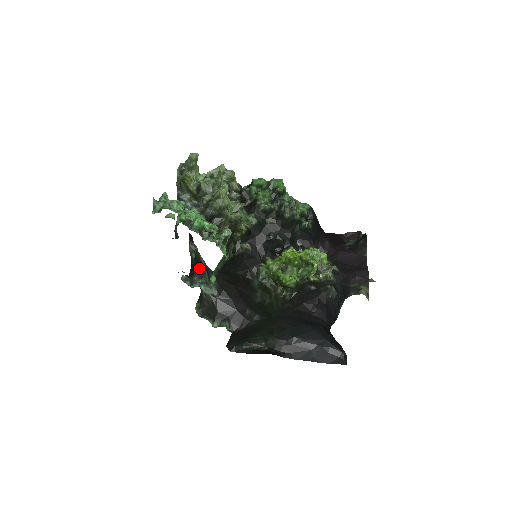
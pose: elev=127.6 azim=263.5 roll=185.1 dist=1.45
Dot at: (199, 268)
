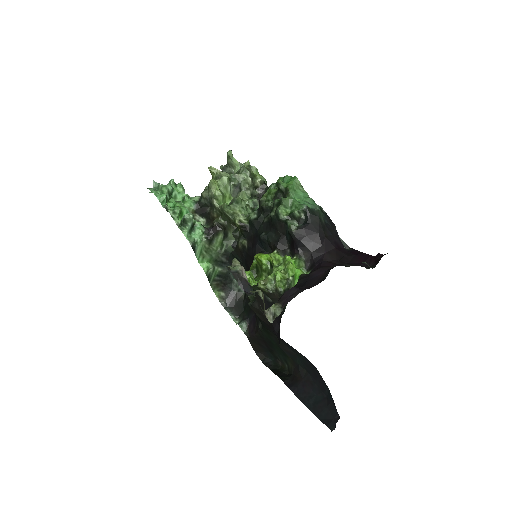
Dot at: occluded
